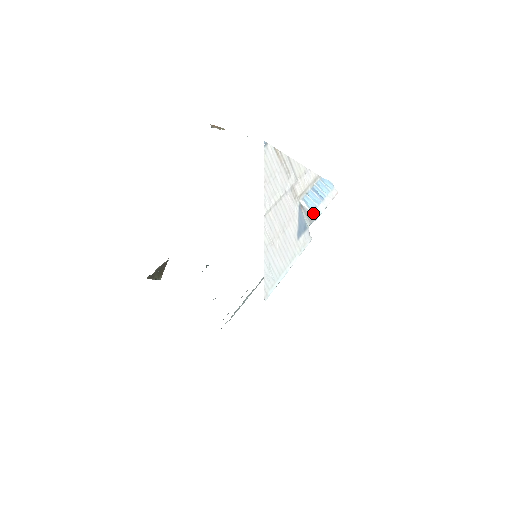
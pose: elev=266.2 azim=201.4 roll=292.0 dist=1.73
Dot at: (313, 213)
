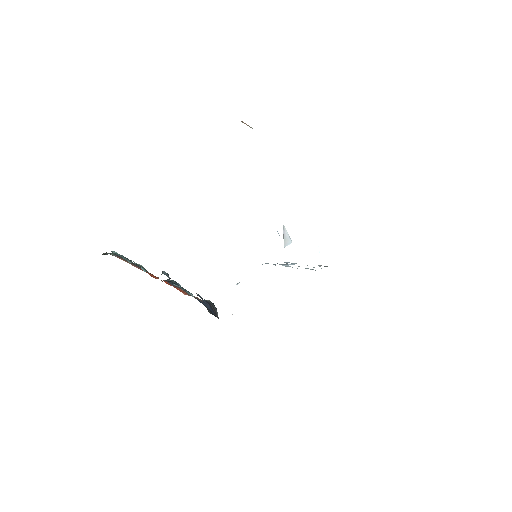
Dot at: (289, 237)
